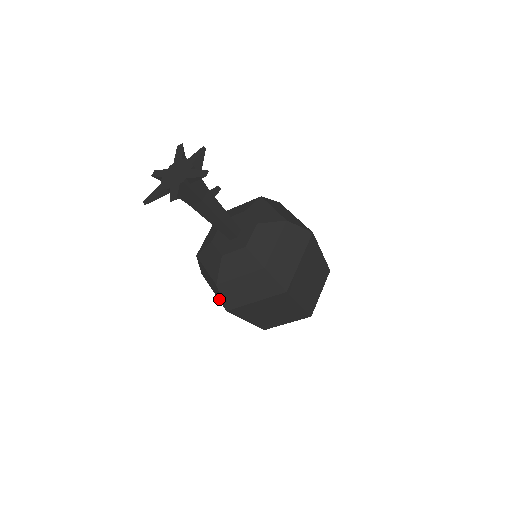
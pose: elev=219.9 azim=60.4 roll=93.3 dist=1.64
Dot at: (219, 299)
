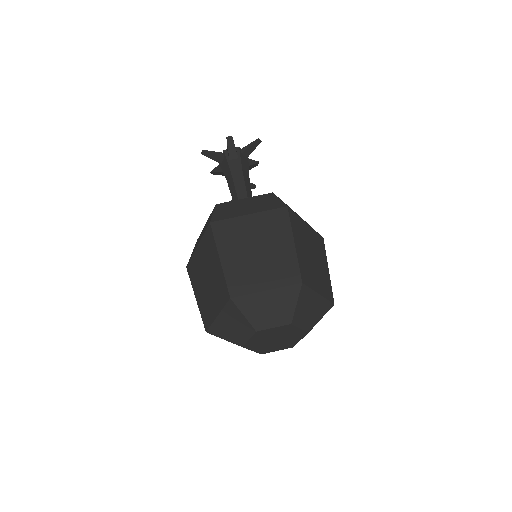
Dot at: (205, 230)
